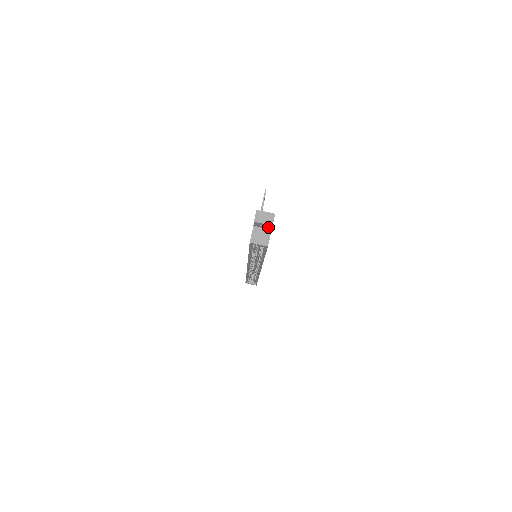
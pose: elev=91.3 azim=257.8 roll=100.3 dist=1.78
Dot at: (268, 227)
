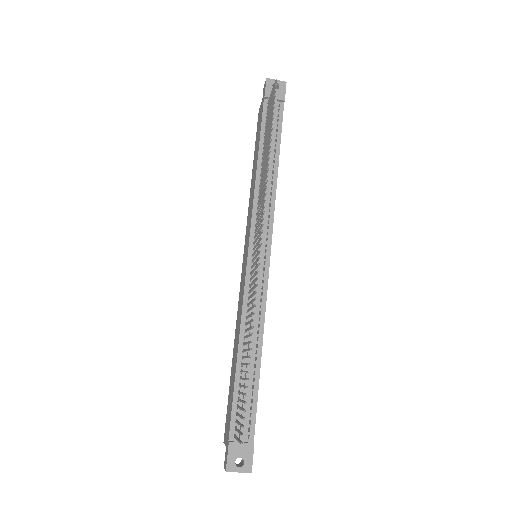
Dot at: occluded
